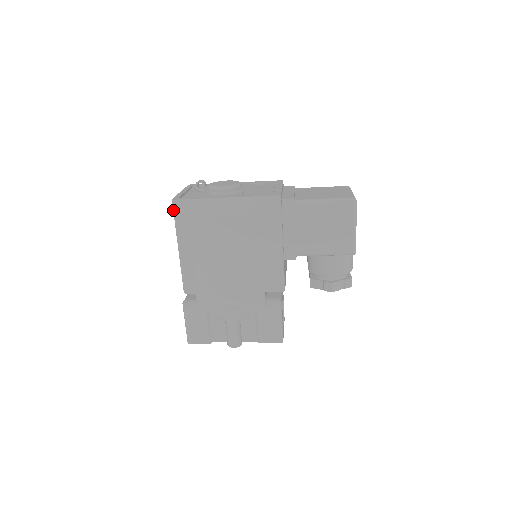
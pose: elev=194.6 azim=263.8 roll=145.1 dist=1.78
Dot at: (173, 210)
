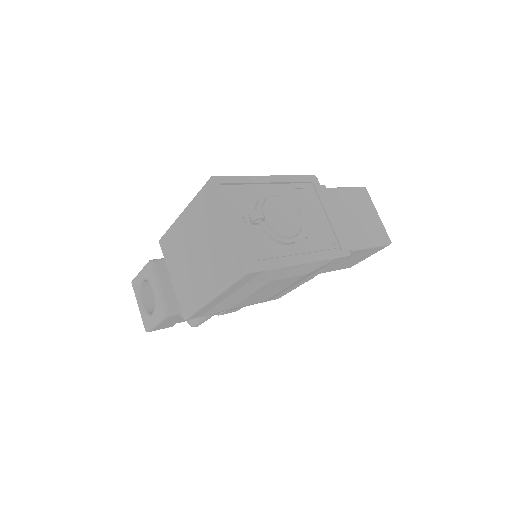
Dot at: (237, 278)
